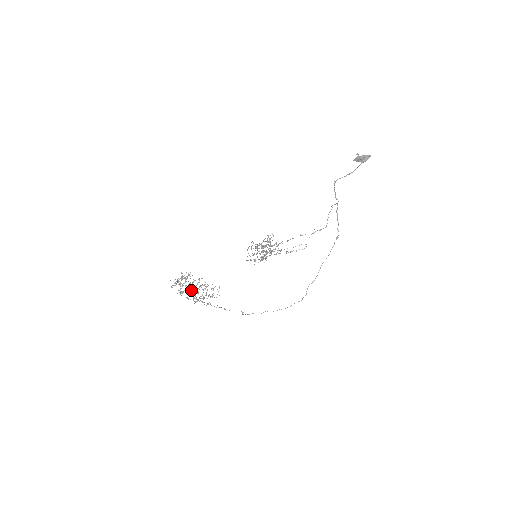
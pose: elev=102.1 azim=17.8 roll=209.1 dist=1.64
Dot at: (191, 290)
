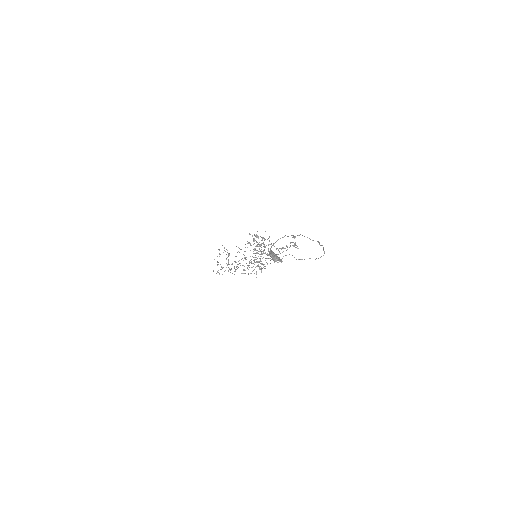
Dot at: occluded
